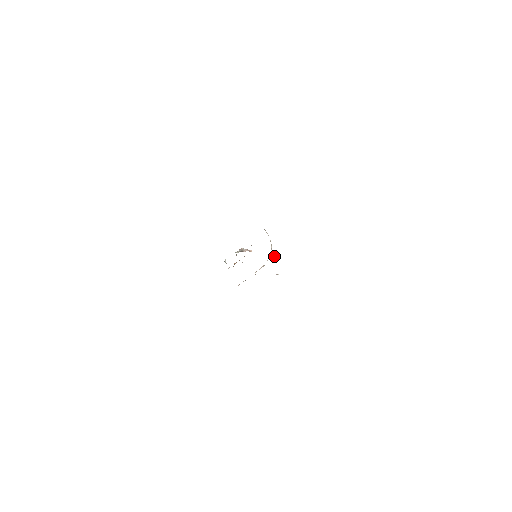
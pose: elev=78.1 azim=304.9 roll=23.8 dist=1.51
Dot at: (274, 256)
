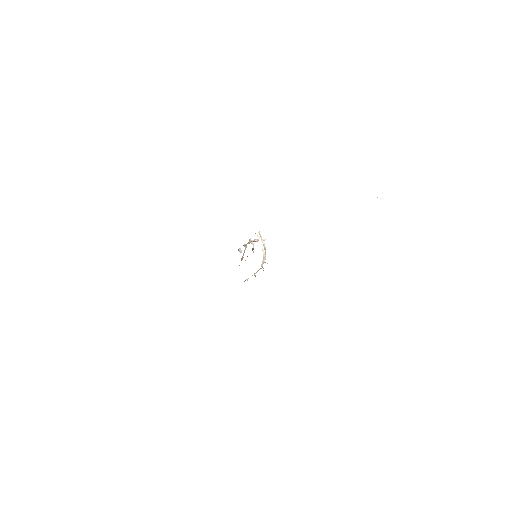
Dot at: occluded
